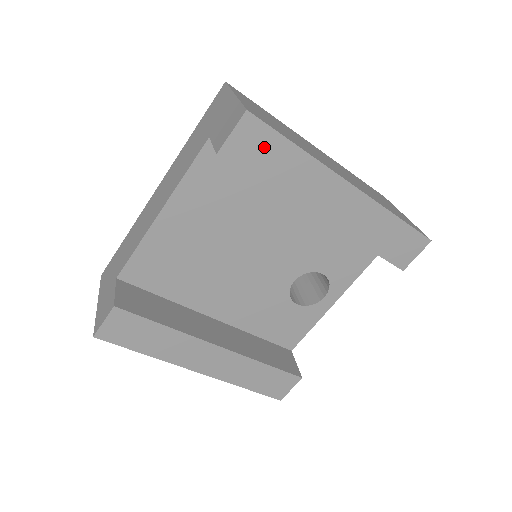
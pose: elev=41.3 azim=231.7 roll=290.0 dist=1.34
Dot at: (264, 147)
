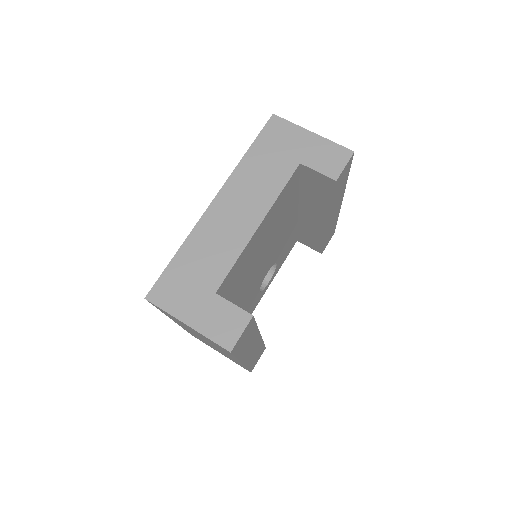
Dot at: (344, 176)
